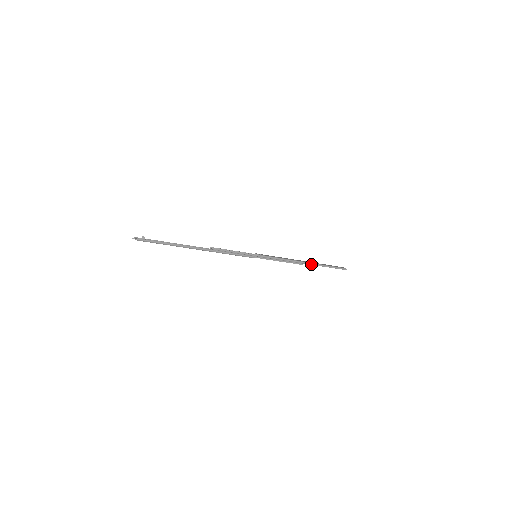
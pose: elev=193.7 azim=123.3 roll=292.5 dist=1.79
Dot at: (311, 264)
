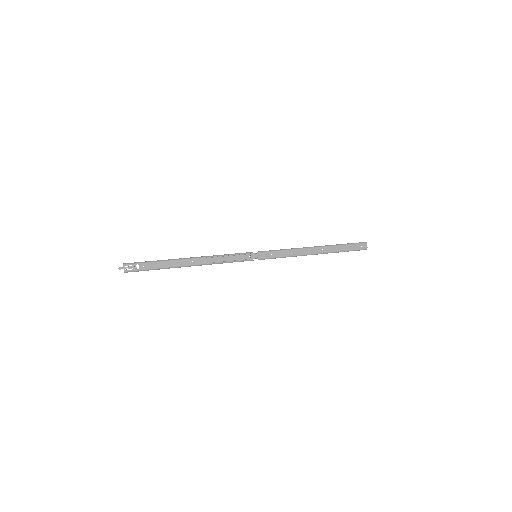
Dot at: occluded
